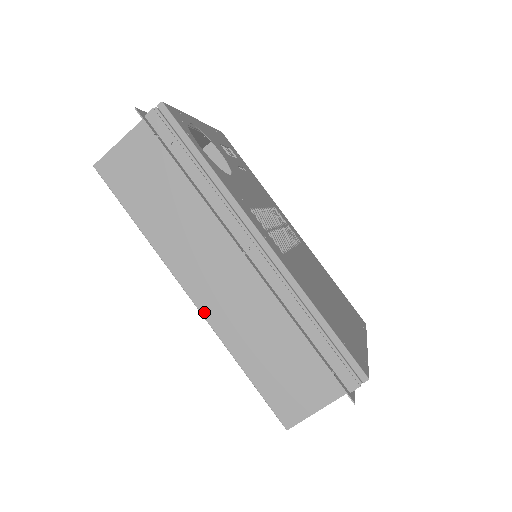
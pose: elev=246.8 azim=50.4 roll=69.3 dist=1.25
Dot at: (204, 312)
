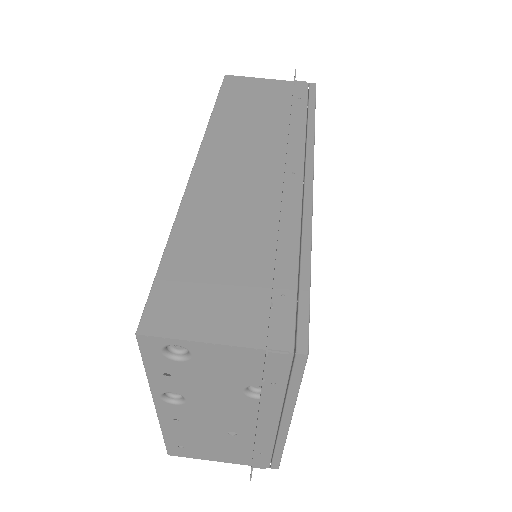
Dot at: (193, 181)
